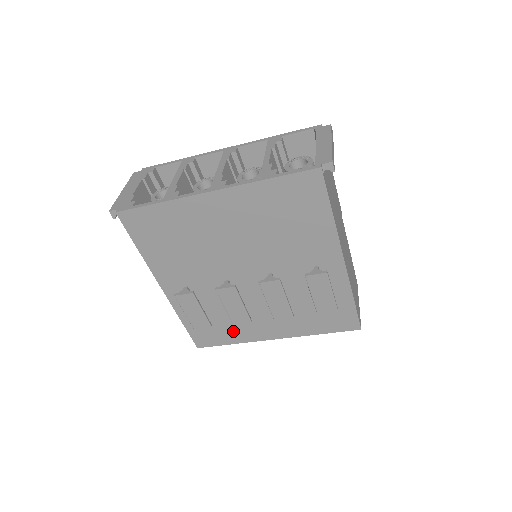
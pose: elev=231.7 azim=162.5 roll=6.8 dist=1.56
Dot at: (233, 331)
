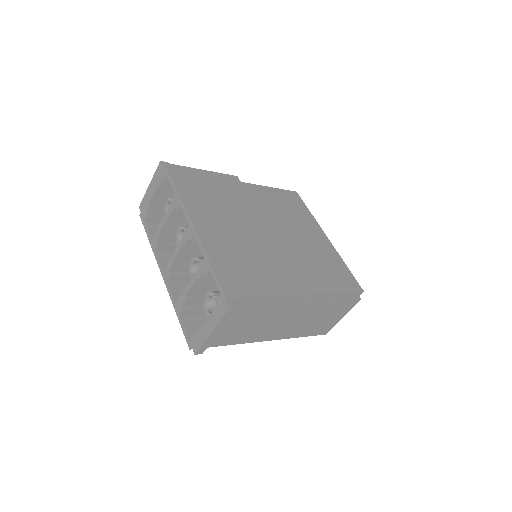
Dot at: occluded
